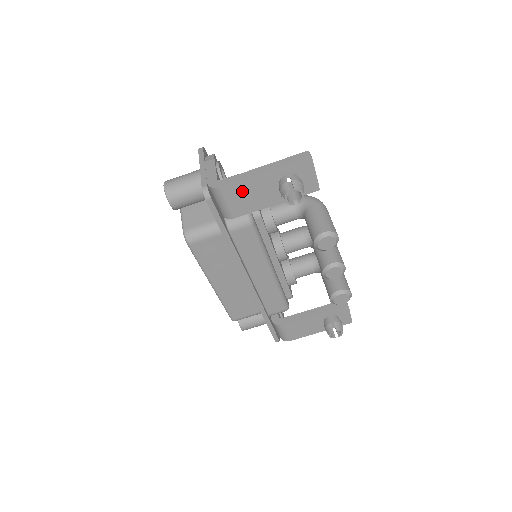
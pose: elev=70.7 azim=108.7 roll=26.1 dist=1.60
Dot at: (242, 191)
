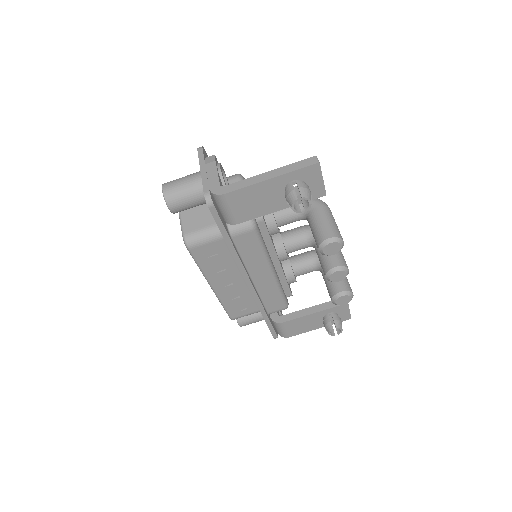
Dot at: (246, 198)
